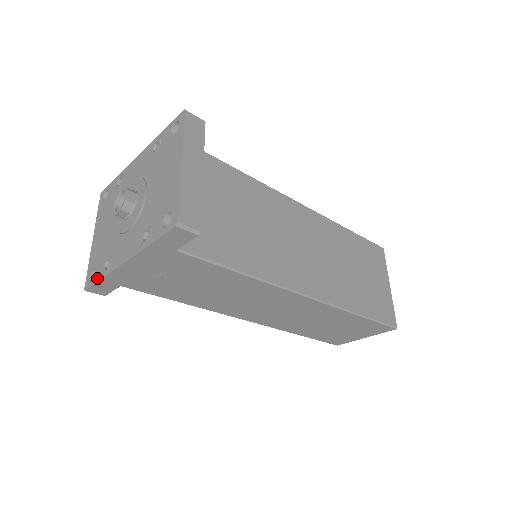
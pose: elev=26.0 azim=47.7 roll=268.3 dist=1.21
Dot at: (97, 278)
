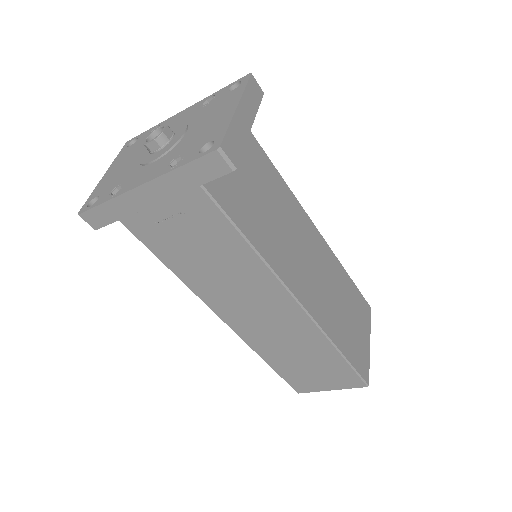
Dot at: (99, 202)
